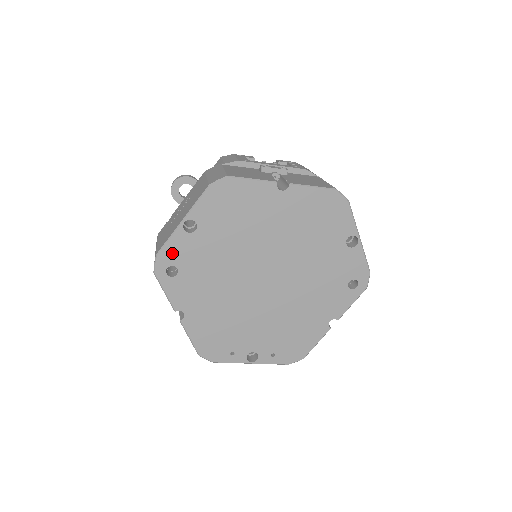
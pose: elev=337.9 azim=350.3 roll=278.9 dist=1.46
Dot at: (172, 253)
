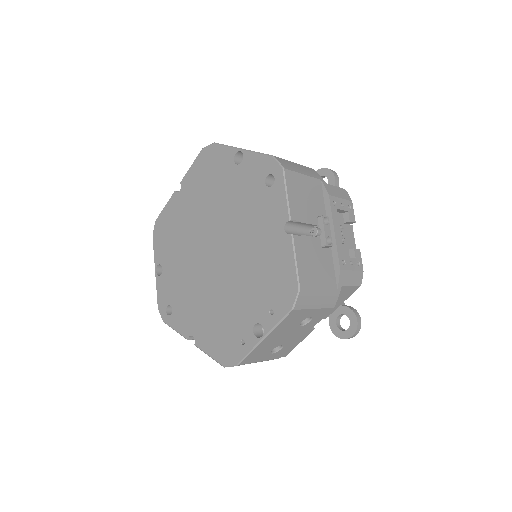
Dot at: (162, 298)
